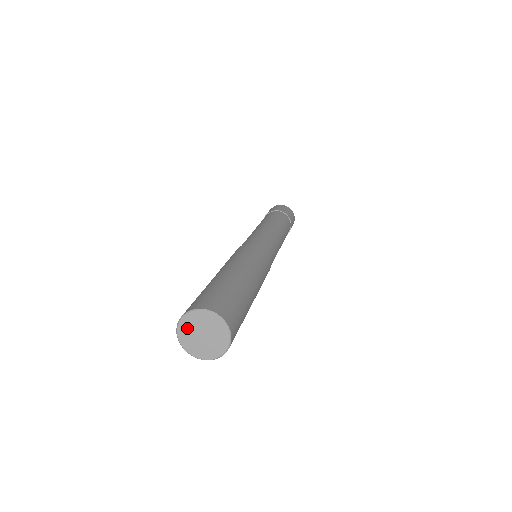
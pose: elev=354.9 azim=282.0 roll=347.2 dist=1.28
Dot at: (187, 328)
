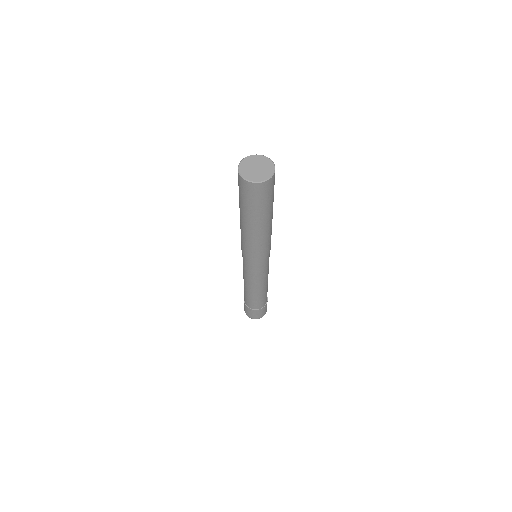
Dot at: (246, 164)
